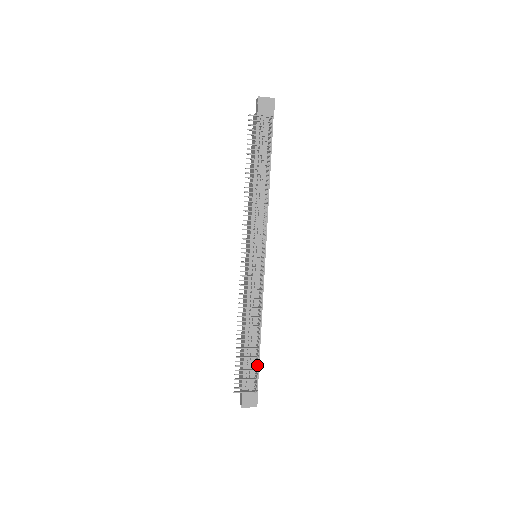
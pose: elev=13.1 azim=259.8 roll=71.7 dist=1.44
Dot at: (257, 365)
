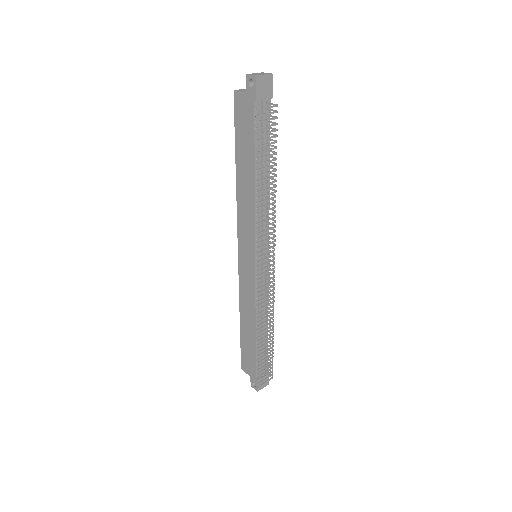
Dot at: occluded
